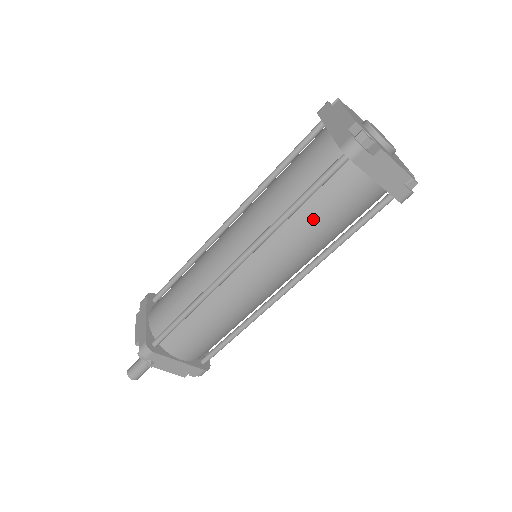
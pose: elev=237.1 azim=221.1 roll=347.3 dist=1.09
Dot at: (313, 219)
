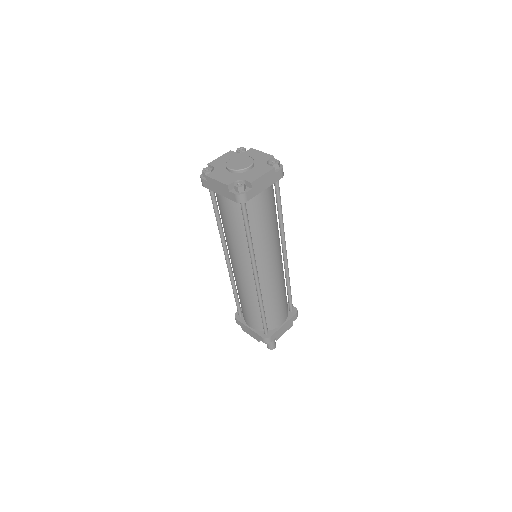
Dot at: (224, 224)
